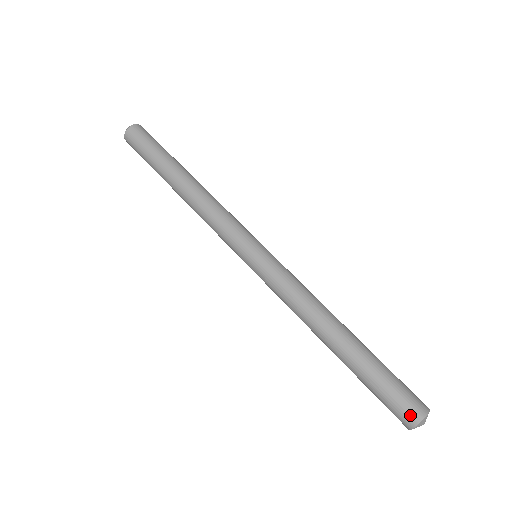
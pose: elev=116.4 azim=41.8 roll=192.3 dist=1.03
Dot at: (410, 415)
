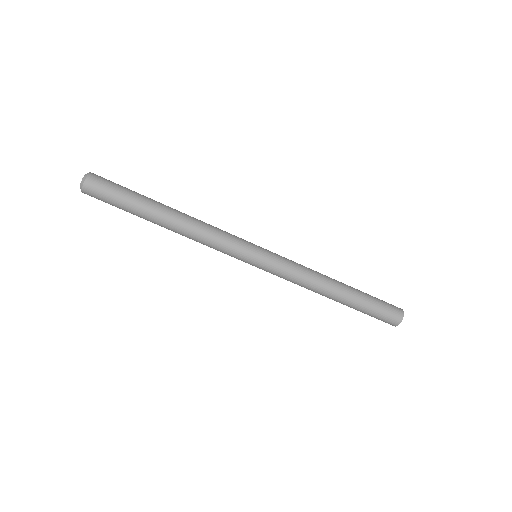
Dot at: occluded
